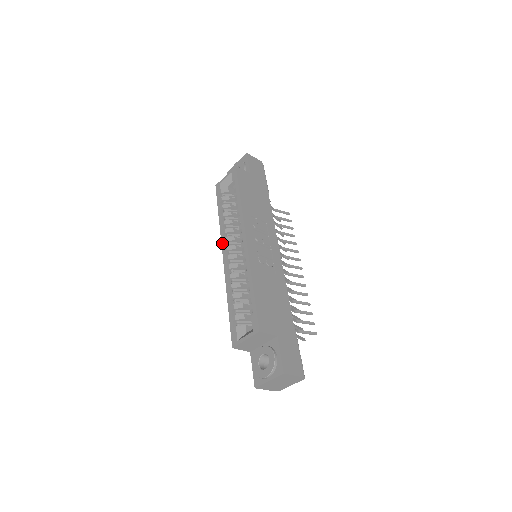
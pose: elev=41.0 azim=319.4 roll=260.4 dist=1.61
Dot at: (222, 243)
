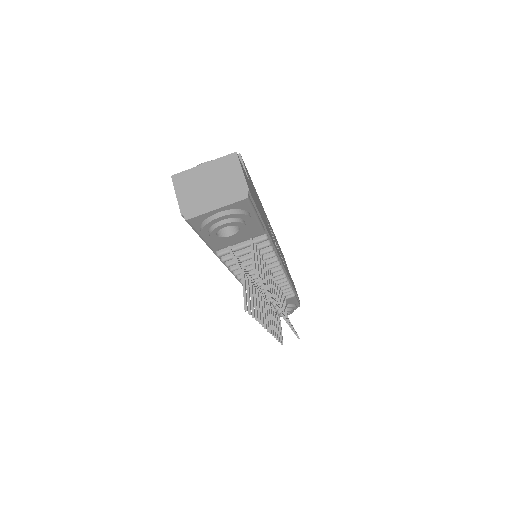
Dot at: occluded
